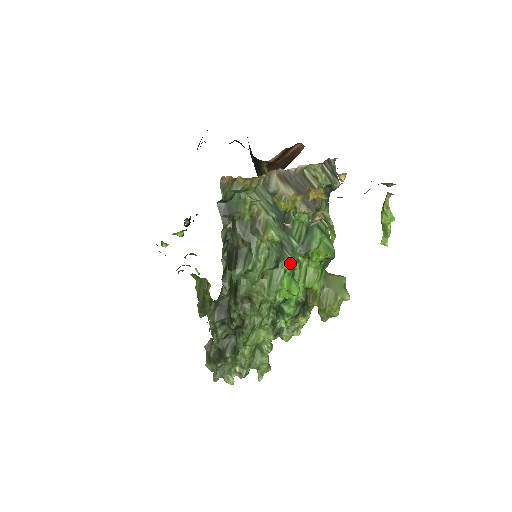
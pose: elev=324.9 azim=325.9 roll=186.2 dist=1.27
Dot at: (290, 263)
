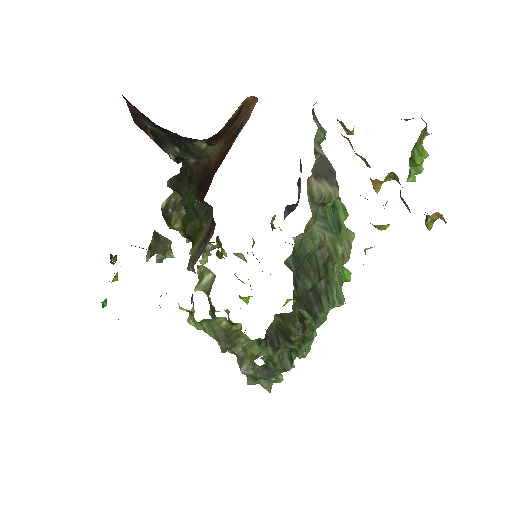
Dot at: (343, 257)
